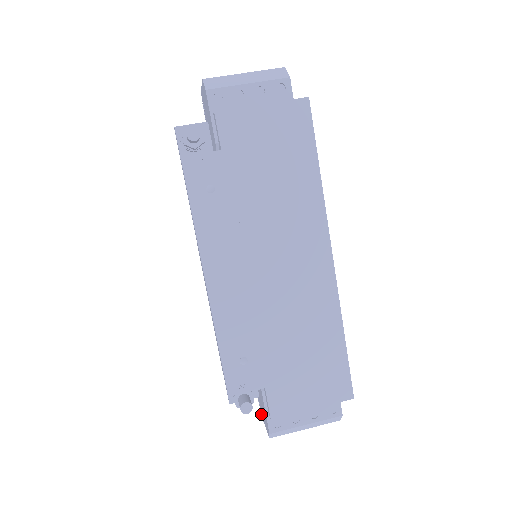
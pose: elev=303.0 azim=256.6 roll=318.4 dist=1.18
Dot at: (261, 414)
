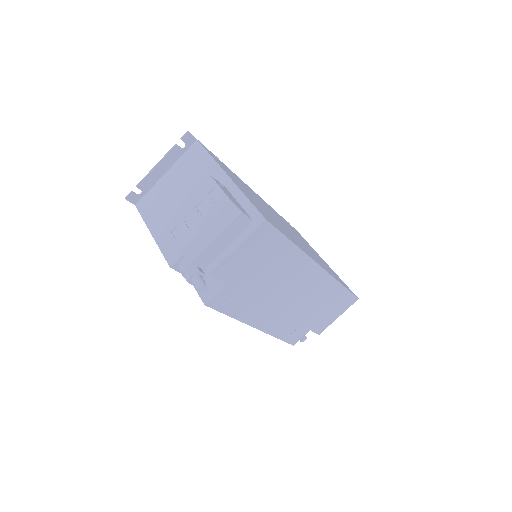
Dot at: occluded
